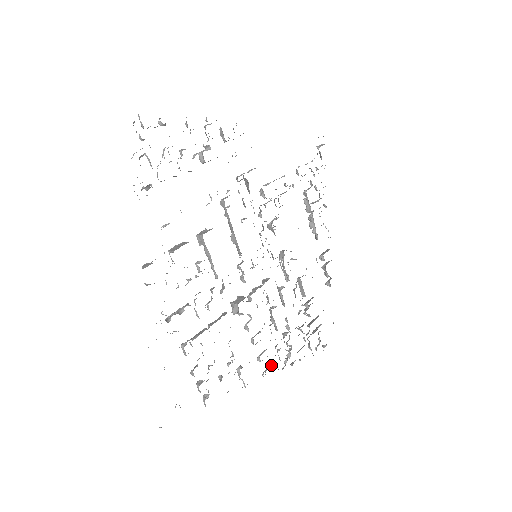
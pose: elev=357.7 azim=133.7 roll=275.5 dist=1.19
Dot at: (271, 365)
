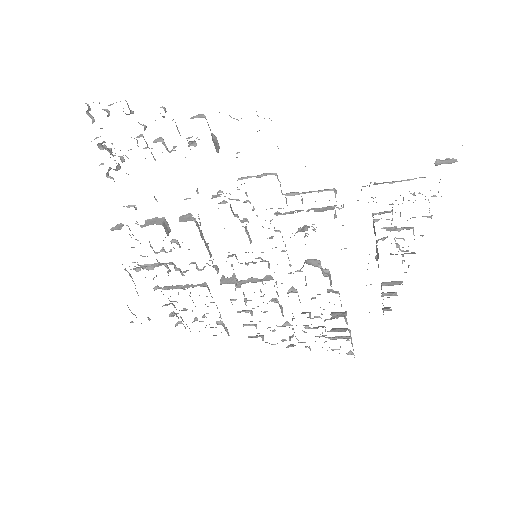
Dot at: (259, 336)
